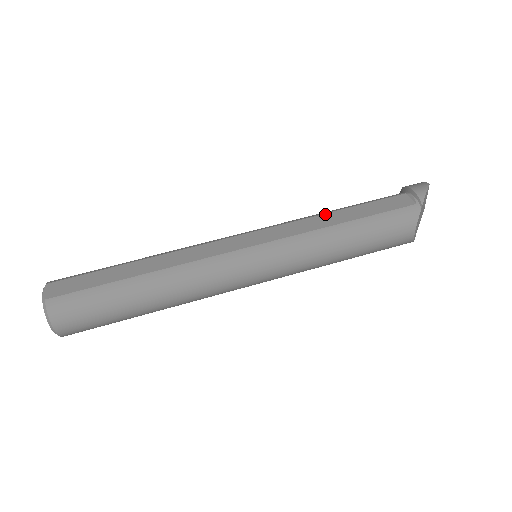
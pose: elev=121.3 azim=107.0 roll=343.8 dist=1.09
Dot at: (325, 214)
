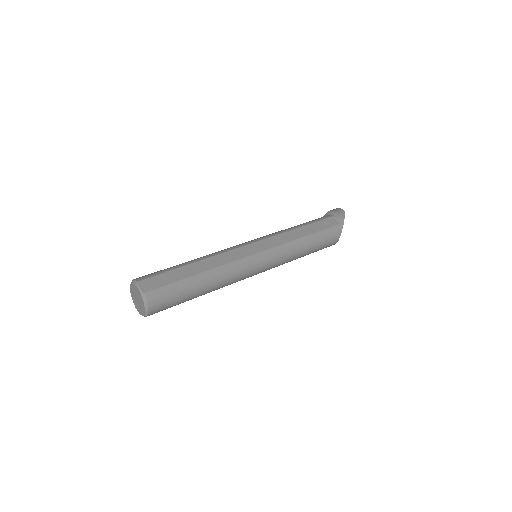
Dot at: (295, 229)
